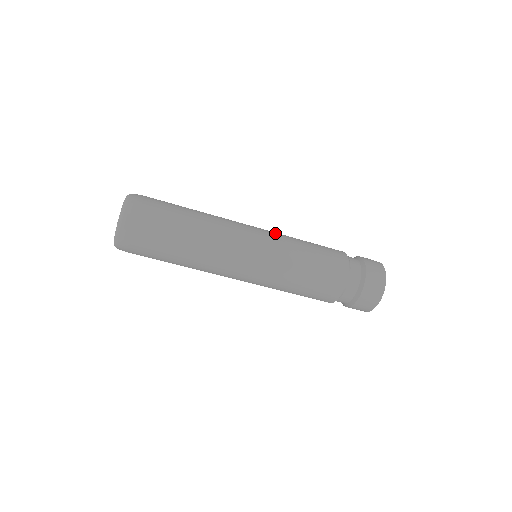
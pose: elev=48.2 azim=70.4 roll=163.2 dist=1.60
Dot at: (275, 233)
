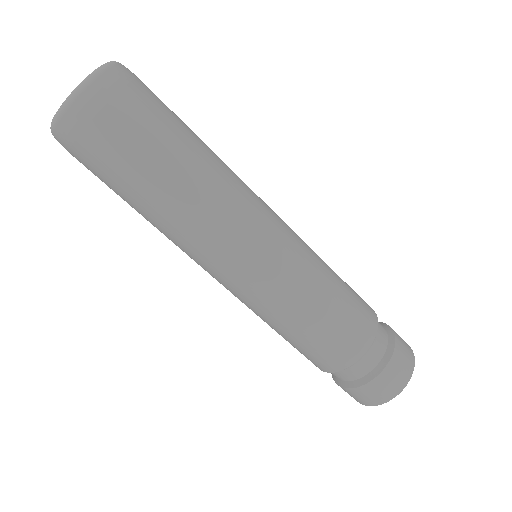
Dot at: occluded
